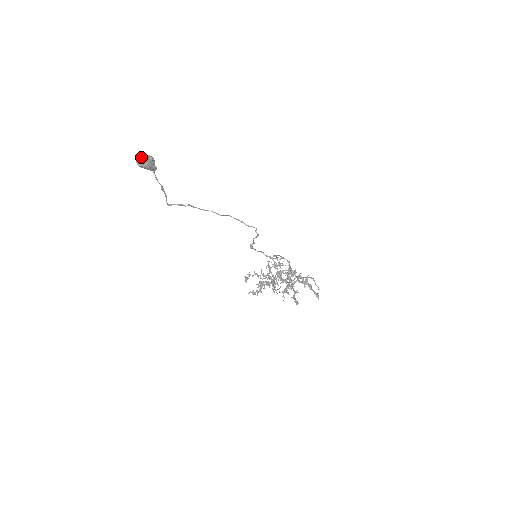
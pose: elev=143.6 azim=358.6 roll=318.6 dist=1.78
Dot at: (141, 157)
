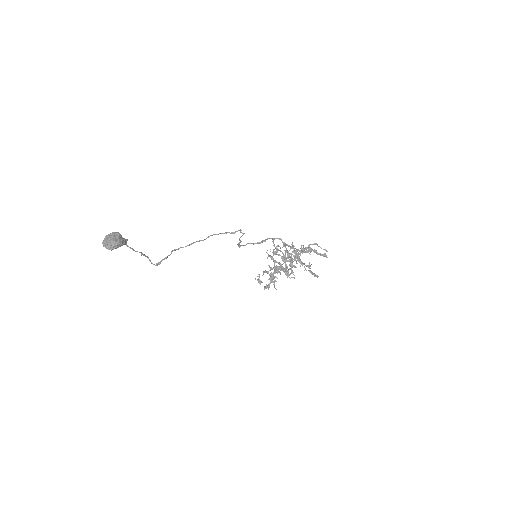
Dot at: (107, 240)
